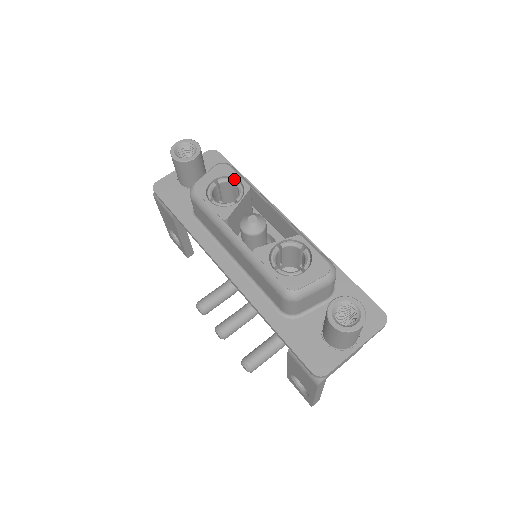
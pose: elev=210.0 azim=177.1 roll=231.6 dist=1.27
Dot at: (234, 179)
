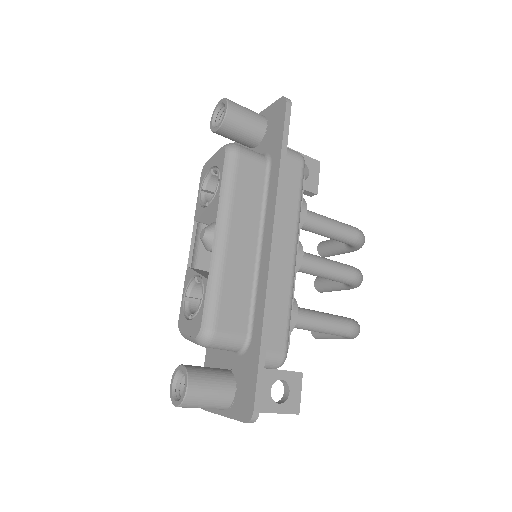
Dot at: (218, 175)
